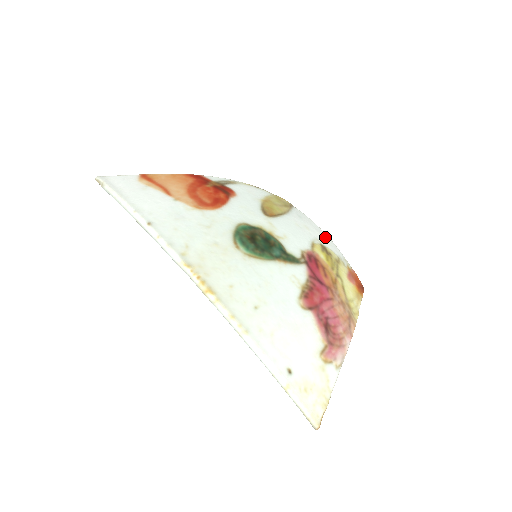
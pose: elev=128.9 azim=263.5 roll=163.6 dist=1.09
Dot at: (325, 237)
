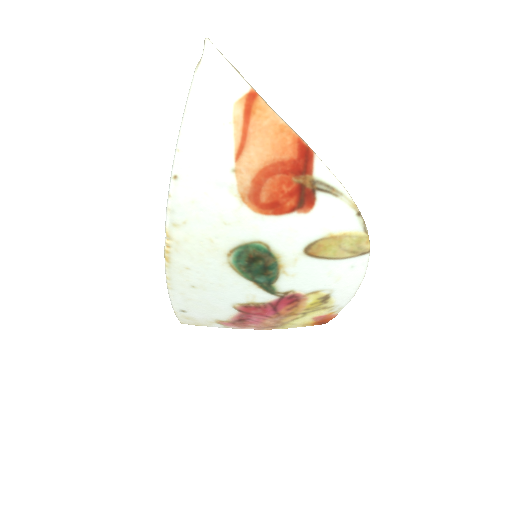
Dot at: (350, 291)
